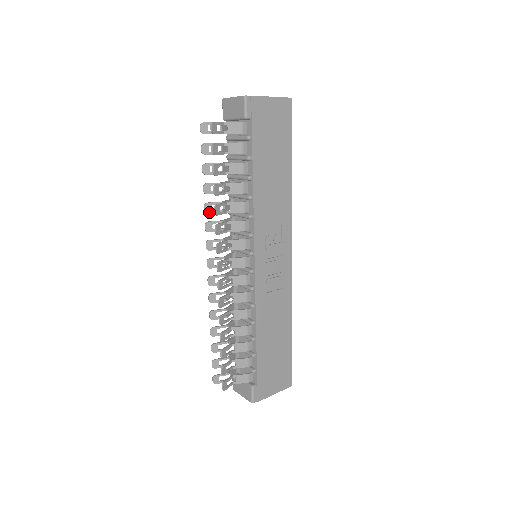
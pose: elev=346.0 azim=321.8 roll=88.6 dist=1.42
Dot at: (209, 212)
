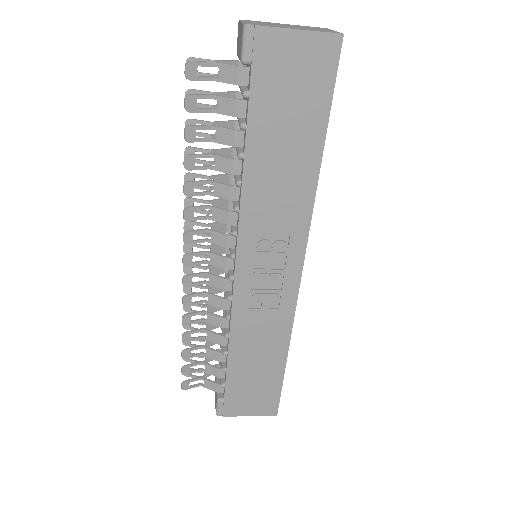
Dot at: occluded
